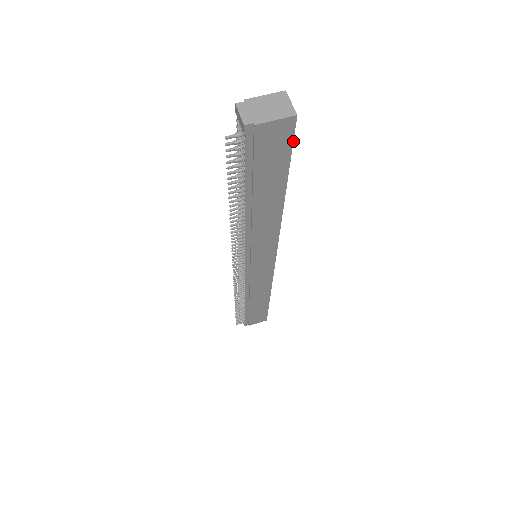
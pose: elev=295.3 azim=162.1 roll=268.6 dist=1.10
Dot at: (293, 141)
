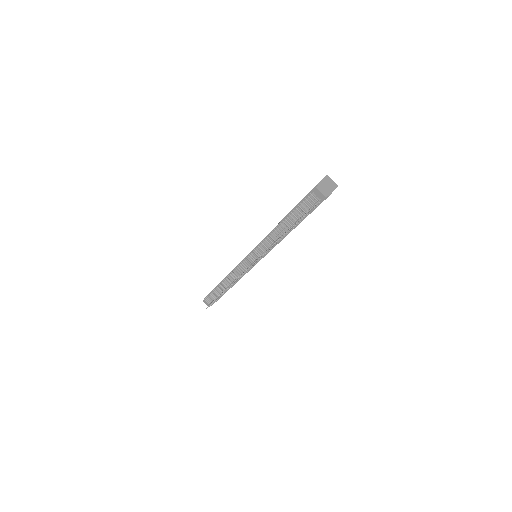
Dot at: occluded
